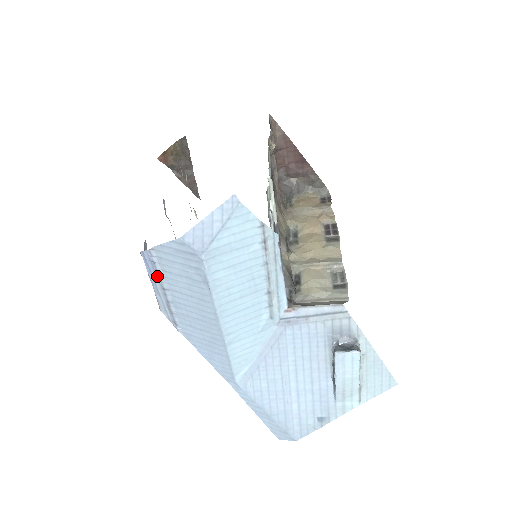
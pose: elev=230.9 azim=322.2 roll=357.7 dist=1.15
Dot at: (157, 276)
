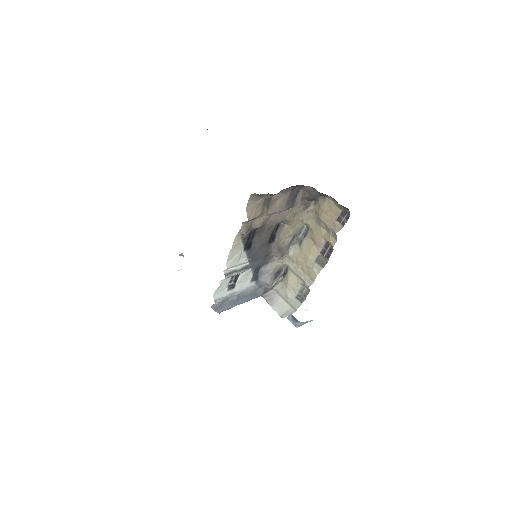
Dot at: occluded
